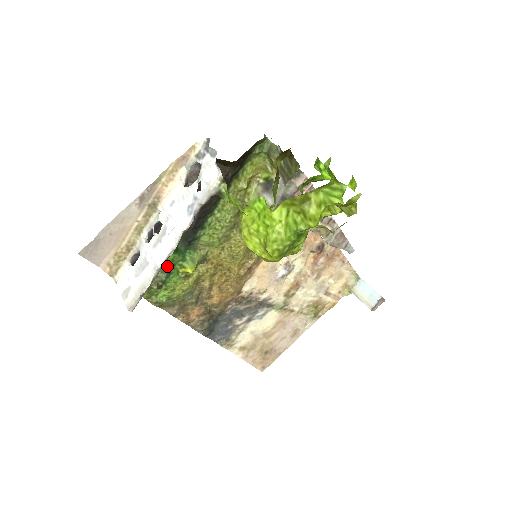
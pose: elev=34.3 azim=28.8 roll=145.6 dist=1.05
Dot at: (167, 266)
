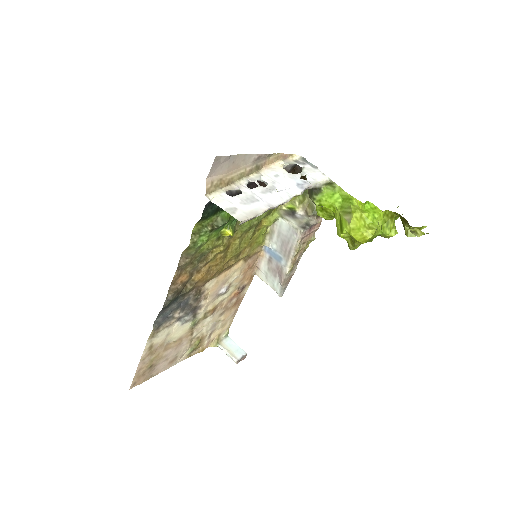
Dot at: (228, 218)
